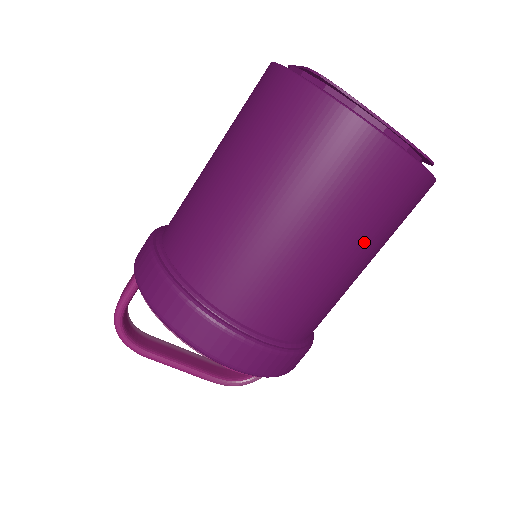
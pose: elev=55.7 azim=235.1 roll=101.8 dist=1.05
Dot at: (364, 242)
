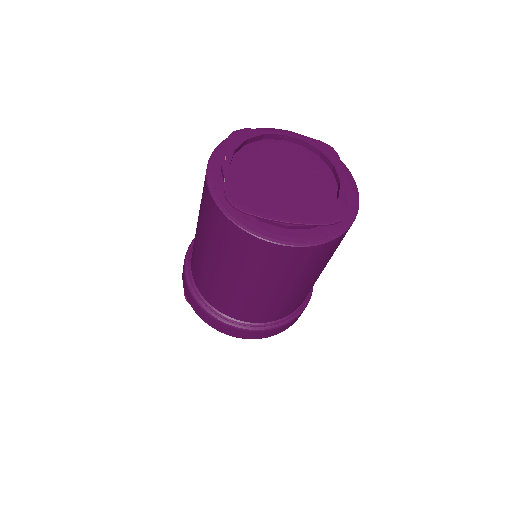
Dot at: (304, 278)
